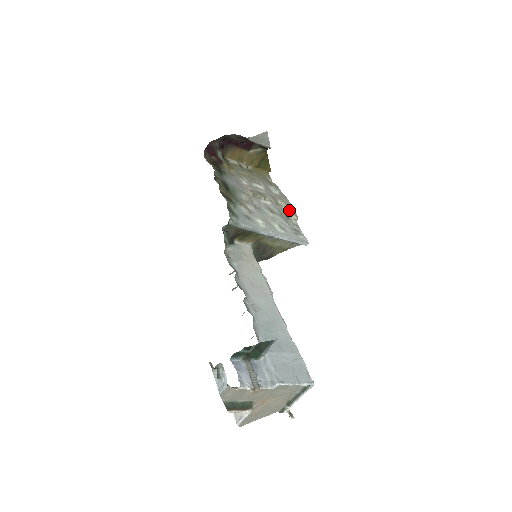
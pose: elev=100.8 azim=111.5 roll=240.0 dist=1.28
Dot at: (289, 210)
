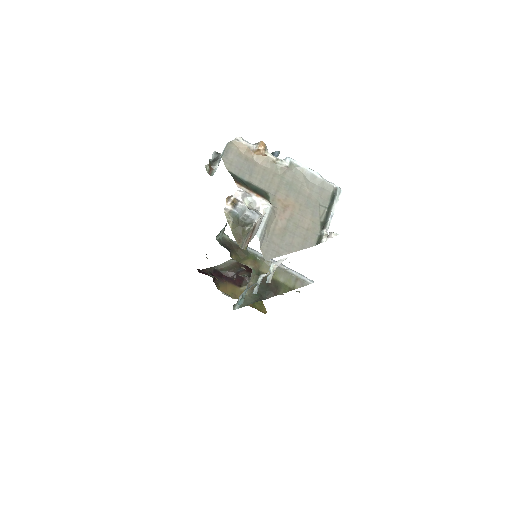
Dot at: occluded
